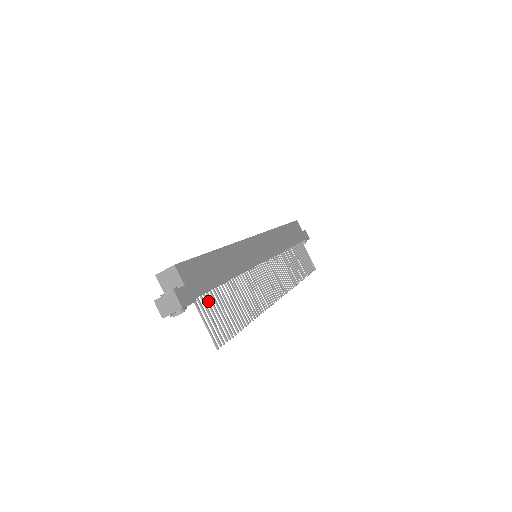
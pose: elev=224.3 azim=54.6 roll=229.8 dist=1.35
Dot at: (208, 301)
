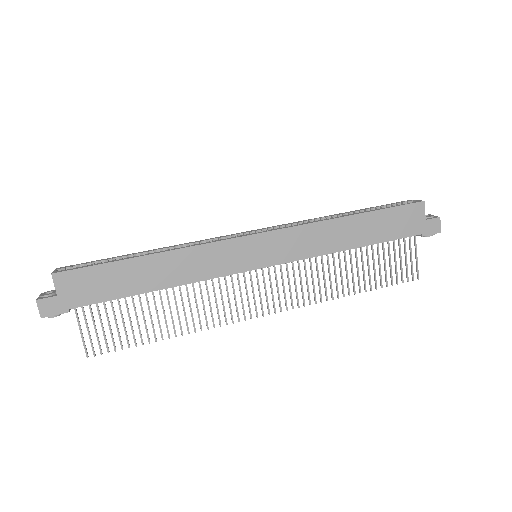
Dot at: (99, 310)
